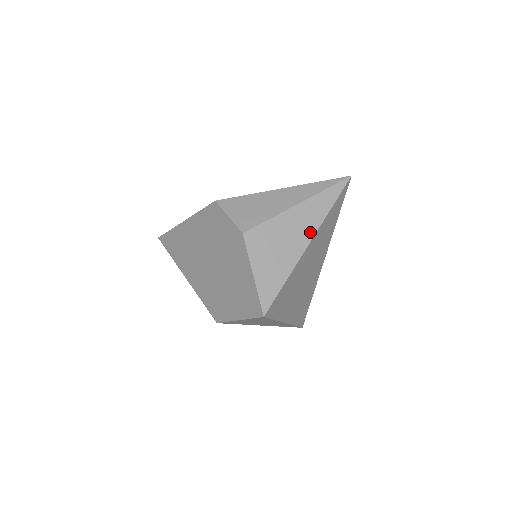
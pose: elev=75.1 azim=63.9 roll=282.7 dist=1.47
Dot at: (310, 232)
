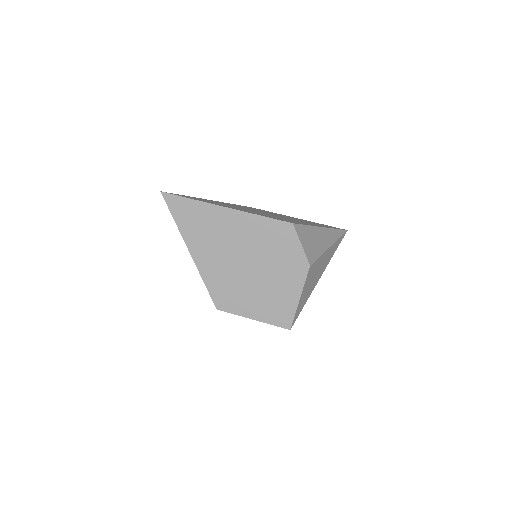
Dot at: (324, 268)
